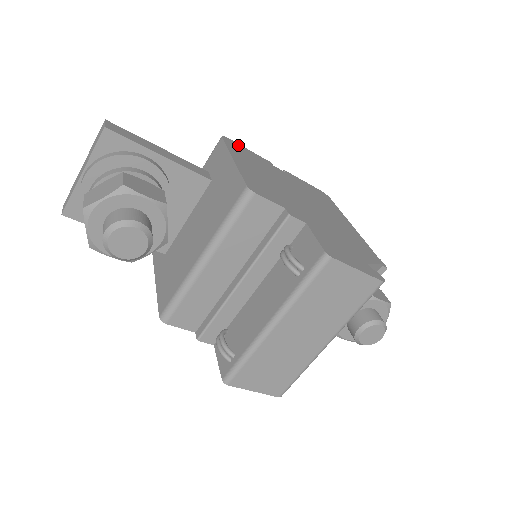
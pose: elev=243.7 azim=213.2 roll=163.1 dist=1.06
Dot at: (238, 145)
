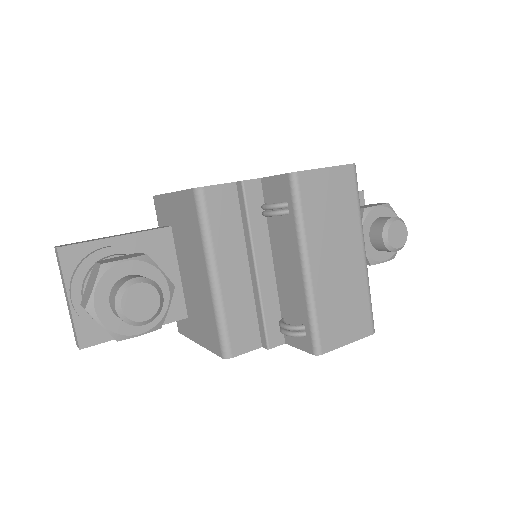
Dot at: occluded
